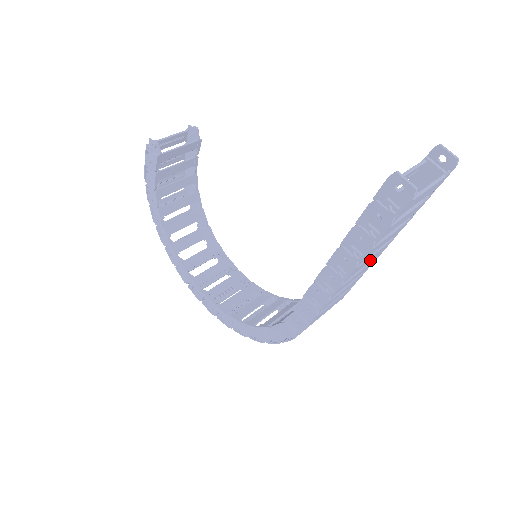
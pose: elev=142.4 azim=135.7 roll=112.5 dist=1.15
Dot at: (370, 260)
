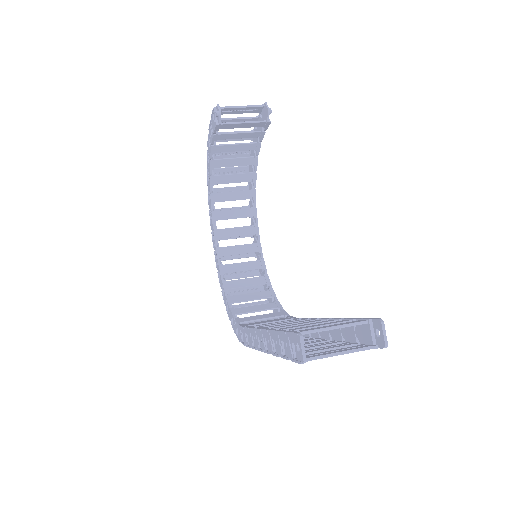
Dot at: occluded
